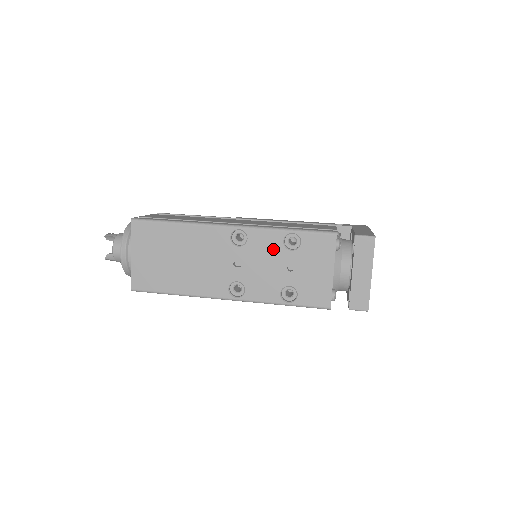
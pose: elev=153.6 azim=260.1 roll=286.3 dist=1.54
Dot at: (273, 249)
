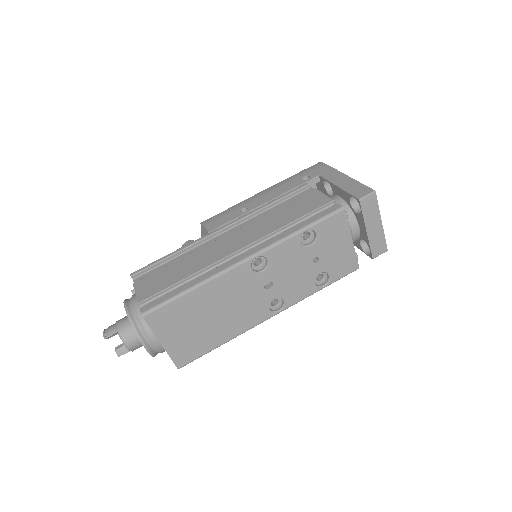
Dot at: (295, 254)
